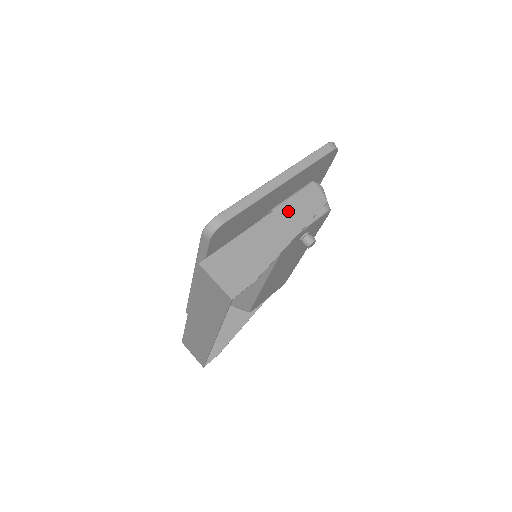
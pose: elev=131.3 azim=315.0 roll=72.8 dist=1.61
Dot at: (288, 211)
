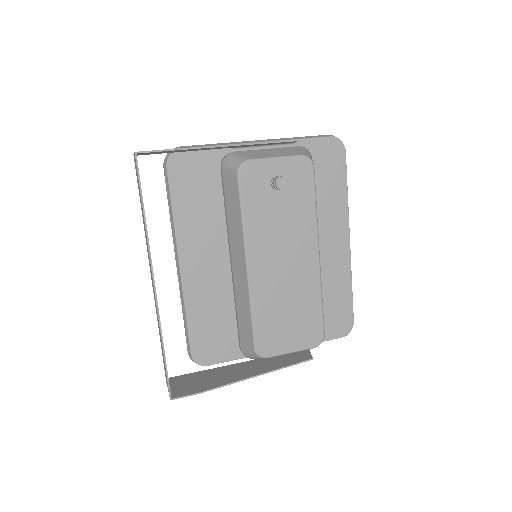
Dot at: occluded
